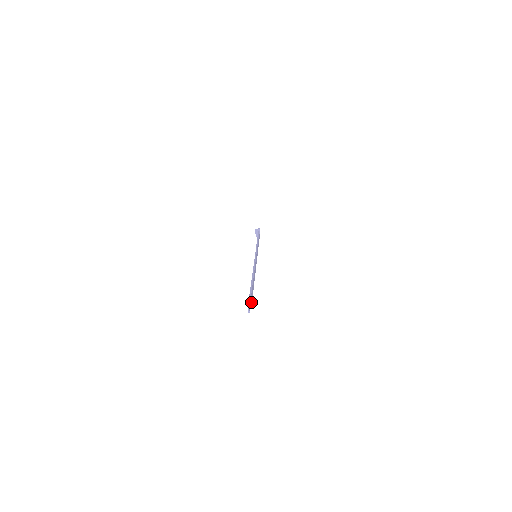
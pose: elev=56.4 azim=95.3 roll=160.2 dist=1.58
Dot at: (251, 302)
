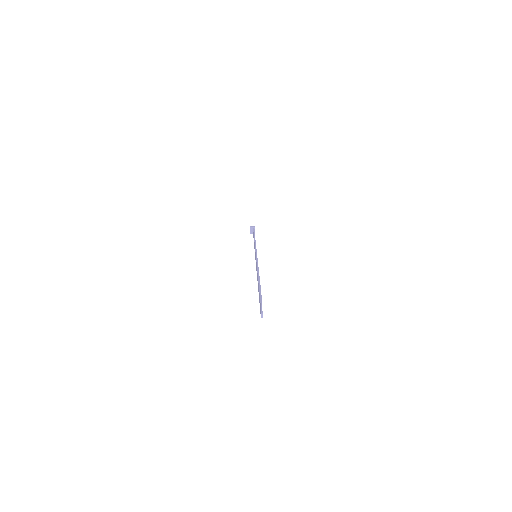
Dot at: occluded
